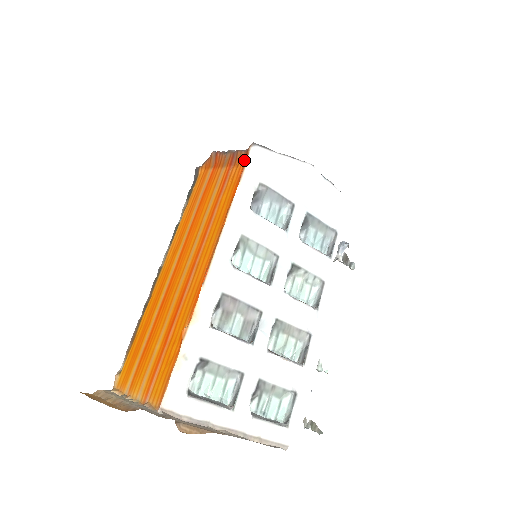
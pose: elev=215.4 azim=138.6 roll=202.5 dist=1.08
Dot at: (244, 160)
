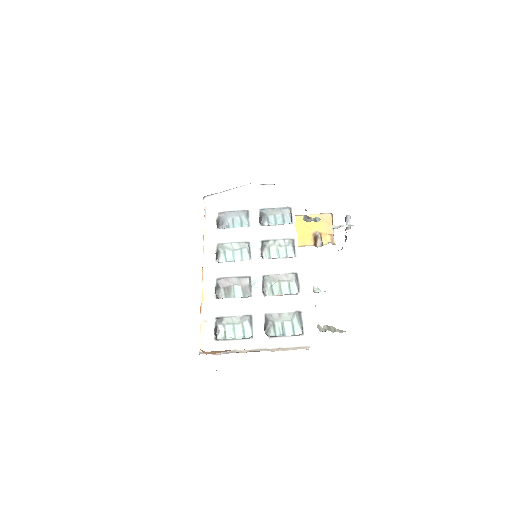
Dot at: occluded
